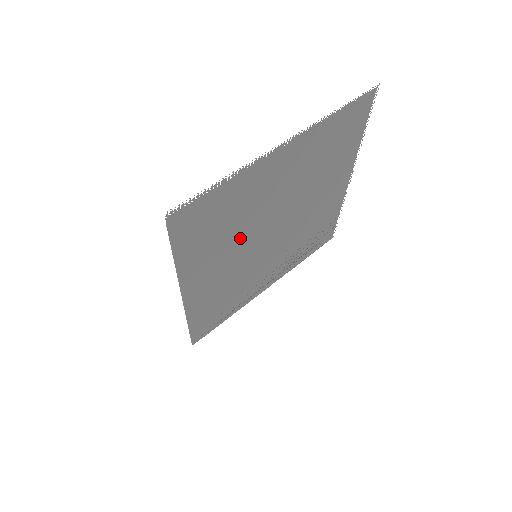
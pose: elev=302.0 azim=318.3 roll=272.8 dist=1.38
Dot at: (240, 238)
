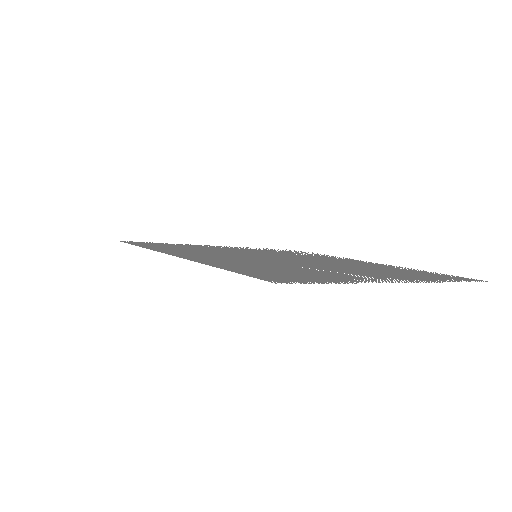
Dot at: (273, 262)
